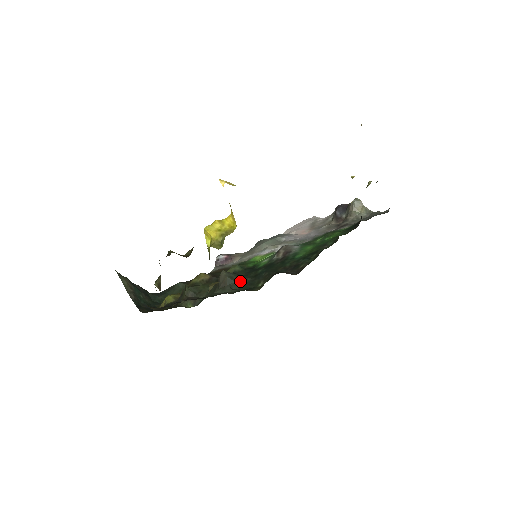
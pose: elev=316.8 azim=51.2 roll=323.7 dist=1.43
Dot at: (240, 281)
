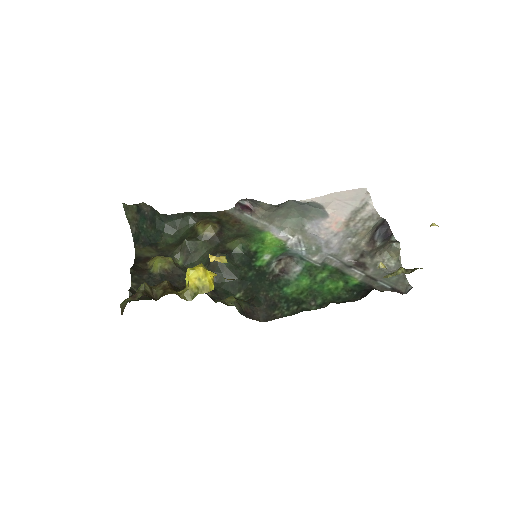
Dot at: (227, 275)
